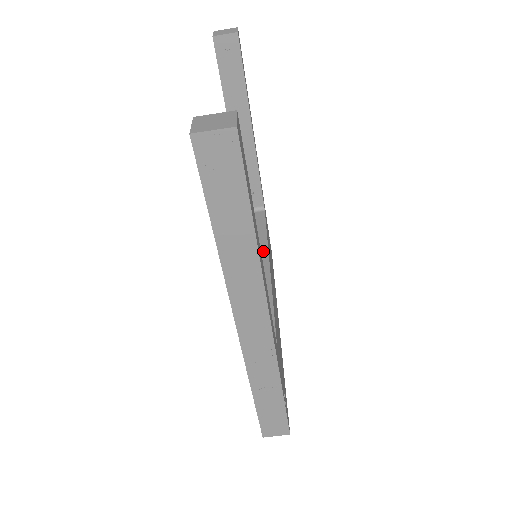
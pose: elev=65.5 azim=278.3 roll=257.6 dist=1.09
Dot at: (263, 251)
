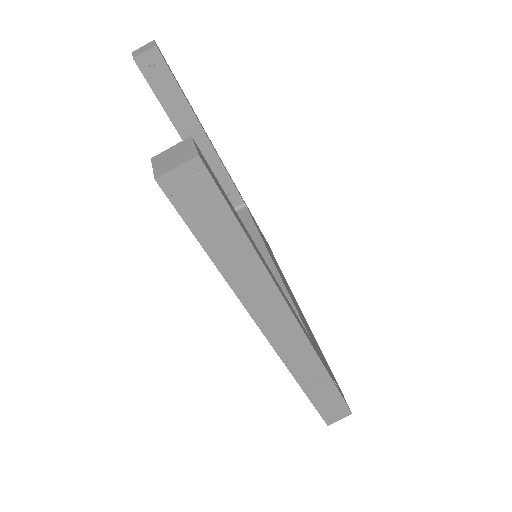
Dot at: (260, 248)
